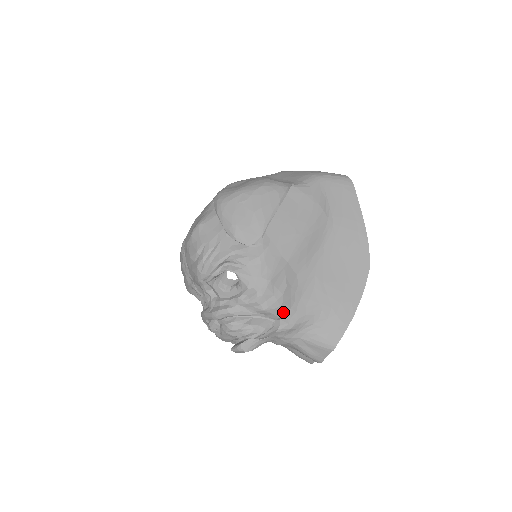
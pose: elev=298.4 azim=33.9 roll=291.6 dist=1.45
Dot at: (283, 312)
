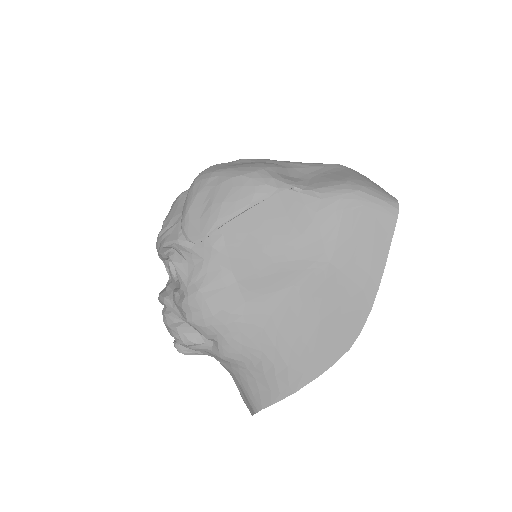
Dot at: (212, 335)
